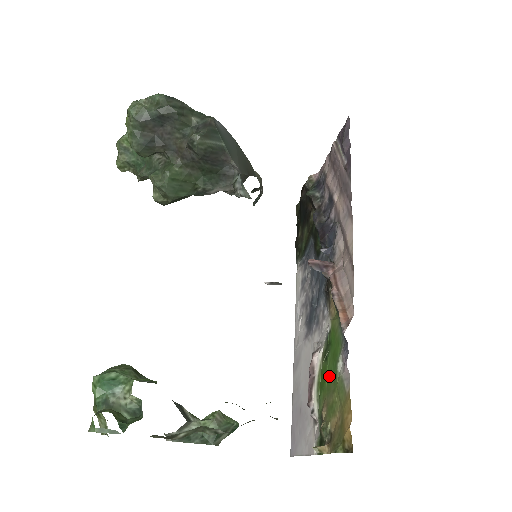
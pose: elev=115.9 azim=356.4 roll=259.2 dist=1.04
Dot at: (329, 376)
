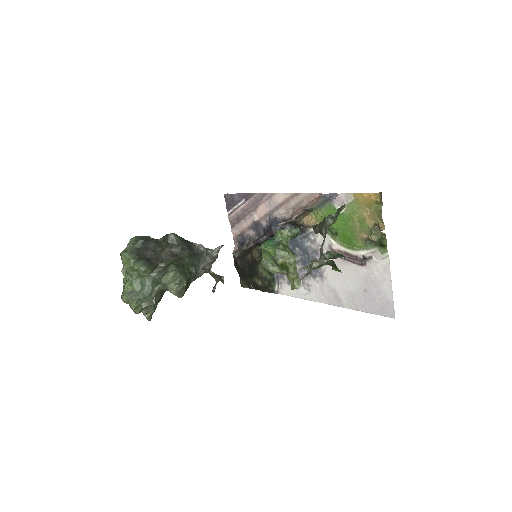
Dot at: (345, 228)
